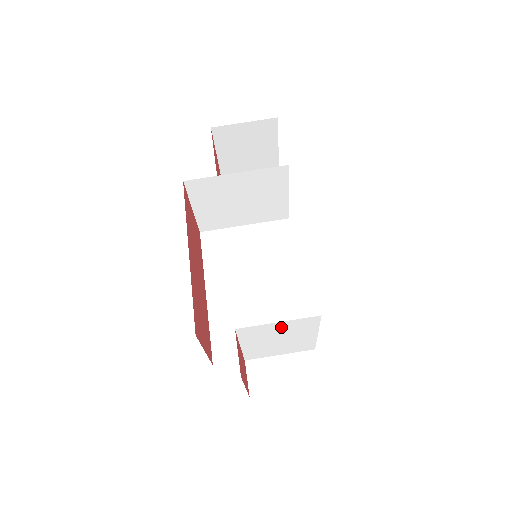
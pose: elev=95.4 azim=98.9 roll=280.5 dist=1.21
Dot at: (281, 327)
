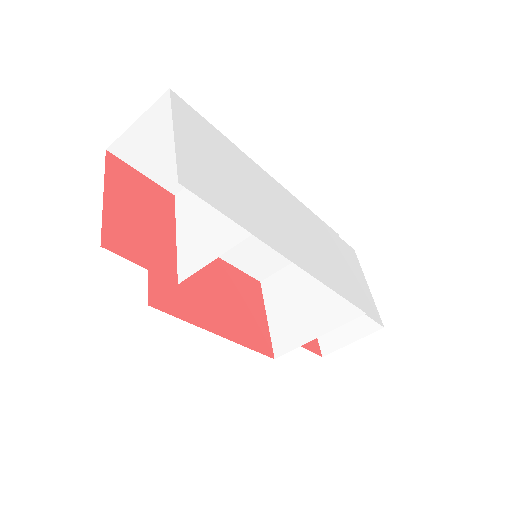
Dot at: (330, 317)
